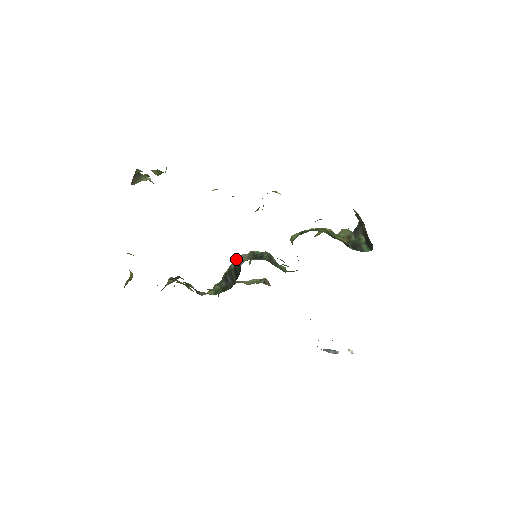
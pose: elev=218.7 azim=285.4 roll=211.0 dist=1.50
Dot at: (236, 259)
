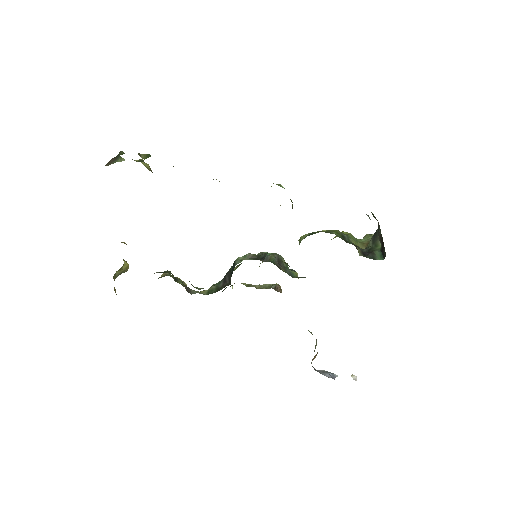
Dot at: occluded
